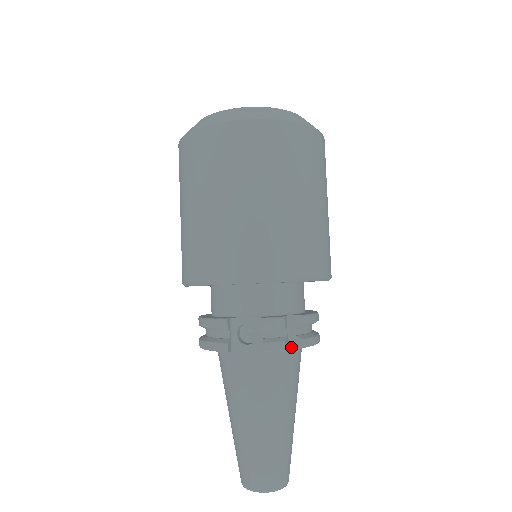
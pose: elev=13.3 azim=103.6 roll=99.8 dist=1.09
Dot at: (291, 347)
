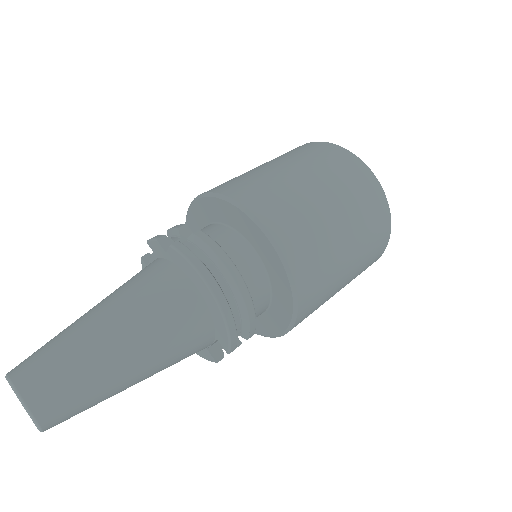
Dot at: (168, 251)
